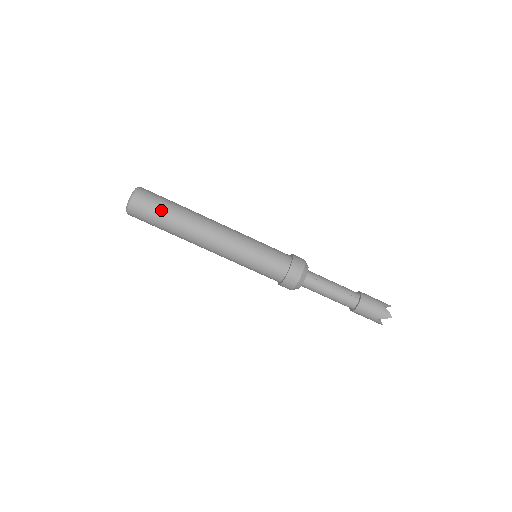
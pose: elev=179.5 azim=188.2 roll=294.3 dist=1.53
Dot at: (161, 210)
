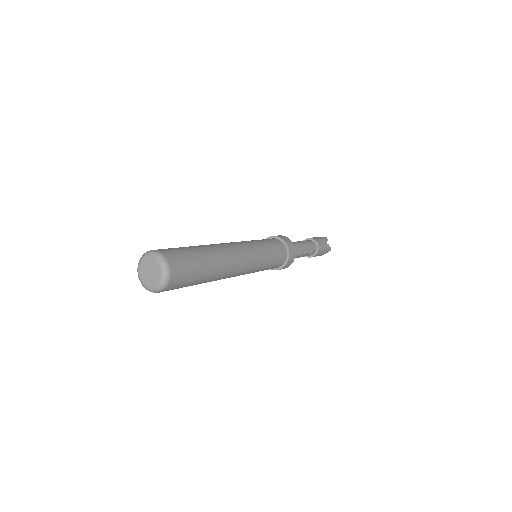
Dot at: (196, 274)
